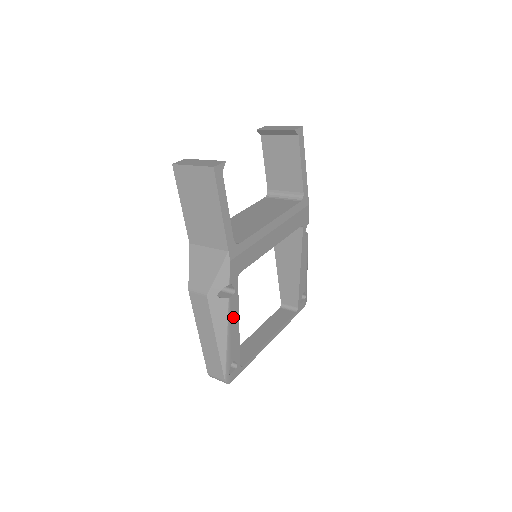
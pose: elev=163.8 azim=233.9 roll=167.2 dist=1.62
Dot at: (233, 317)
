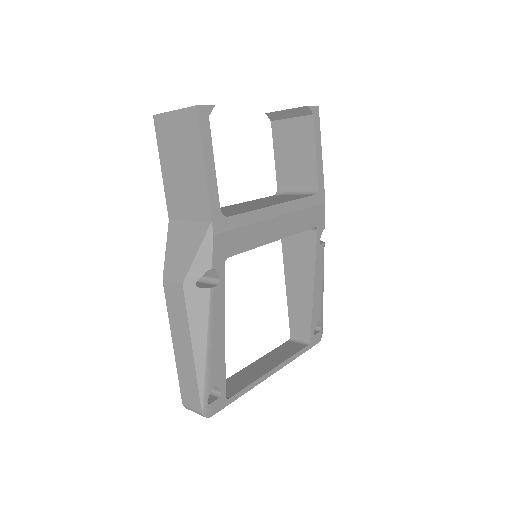
Dot at: (216, 319)
